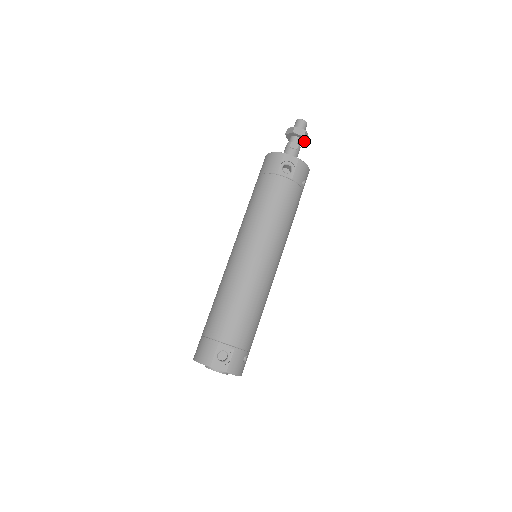
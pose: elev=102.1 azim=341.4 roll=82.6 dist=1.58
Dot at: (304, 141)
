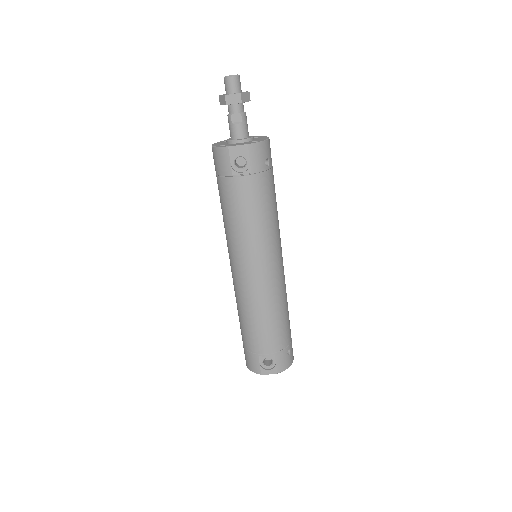
Dot at: occluded
